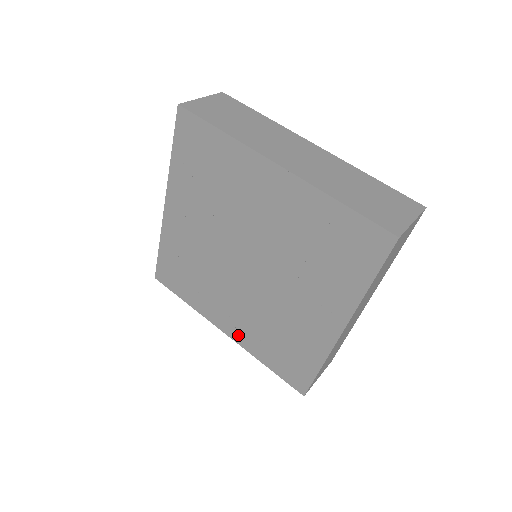
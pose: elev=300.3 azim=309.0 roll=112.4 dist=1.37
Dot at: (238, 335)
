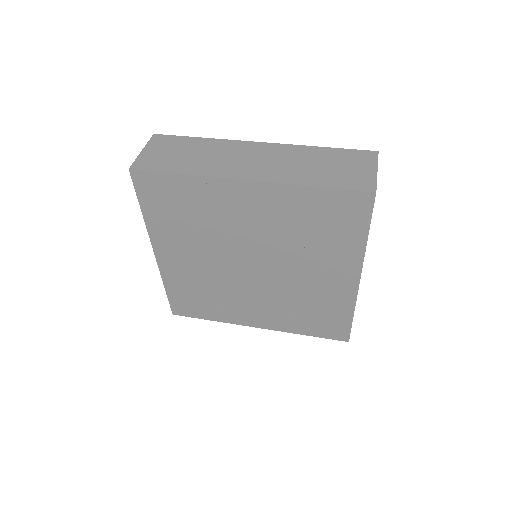
Dot at: (271, 324)
